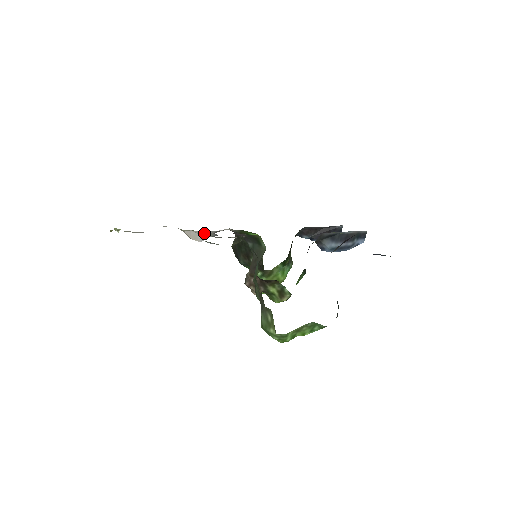
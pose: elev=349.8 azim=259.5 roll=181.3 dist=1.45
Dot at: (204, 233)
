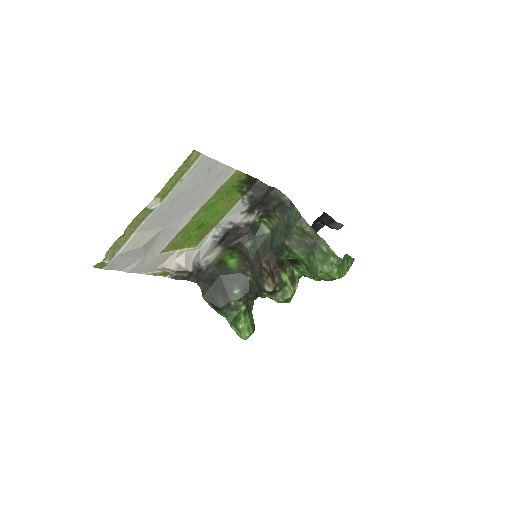
Dot at: (196, 256)
